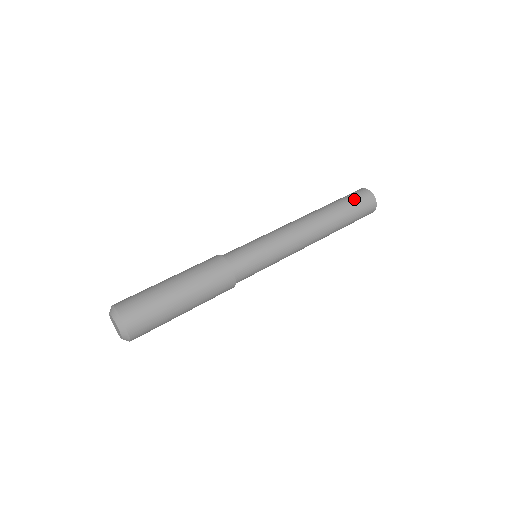
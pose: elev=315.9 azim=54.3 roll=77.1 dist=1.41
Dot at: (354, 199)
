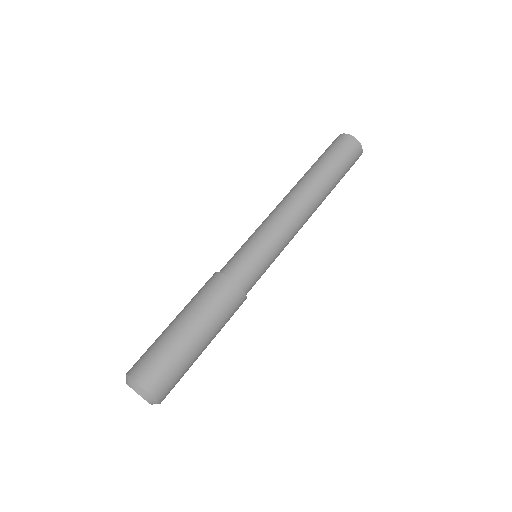
Dot at: (342, 155)
